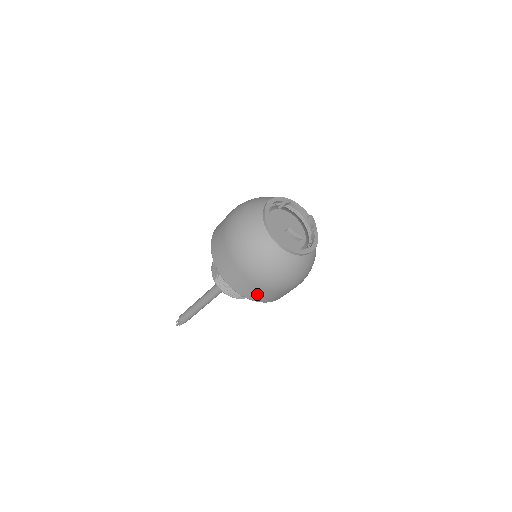
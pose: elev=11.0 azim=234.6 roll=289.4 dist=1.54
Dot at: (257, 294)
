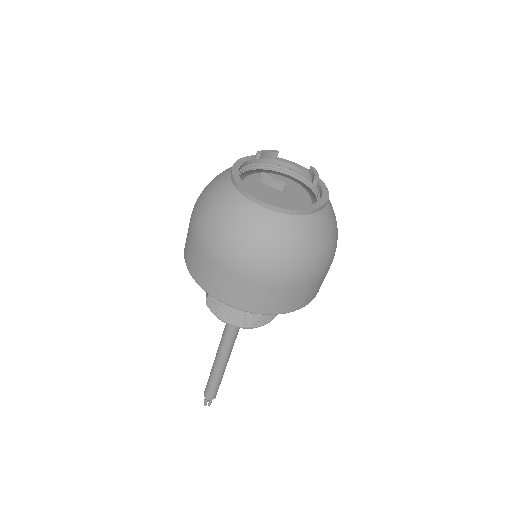
Dot at: (239, 293)
